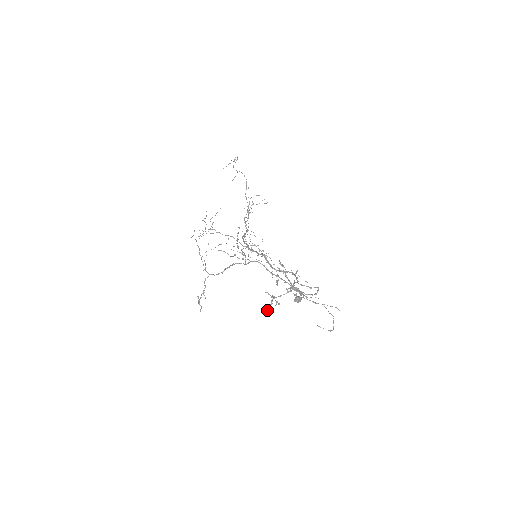
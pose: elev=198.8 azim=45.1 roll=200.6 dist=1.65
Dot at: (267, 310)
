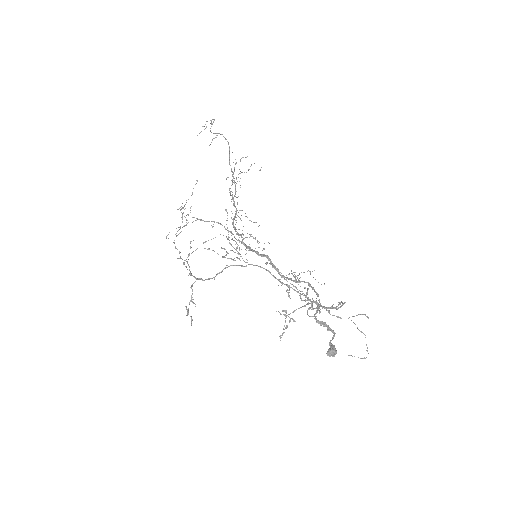
Dot at: (281, 335)
